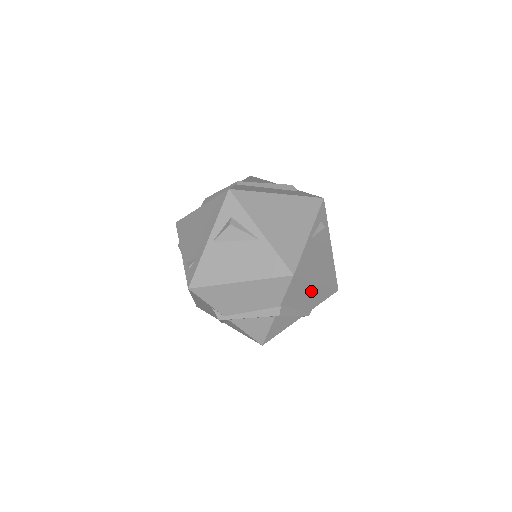
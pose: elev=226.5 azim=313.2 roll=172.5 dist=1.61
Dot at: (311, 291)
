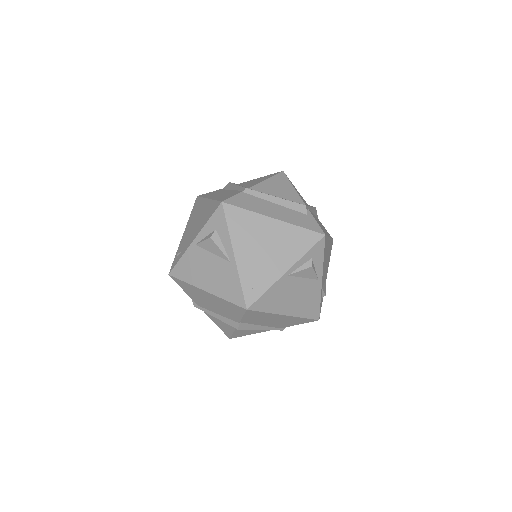
Dot at: (278, 318)
